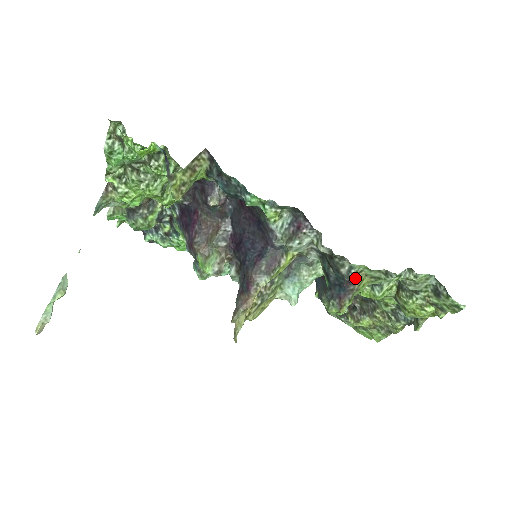
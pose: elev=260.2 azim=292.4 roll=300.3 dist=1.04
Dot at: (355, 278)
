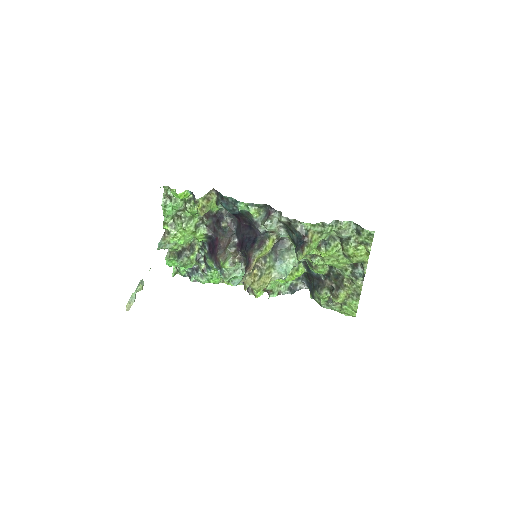
Dot at: (307, 234)
